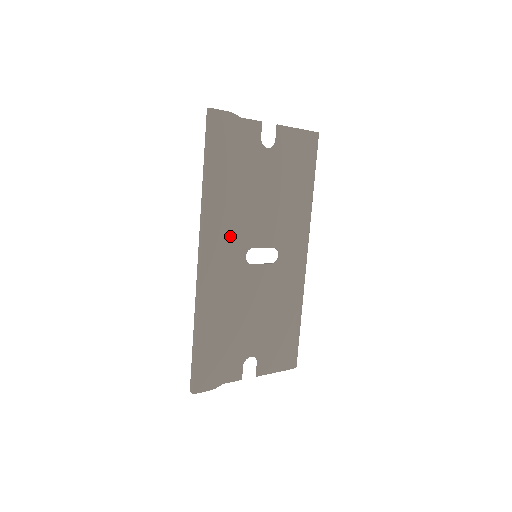
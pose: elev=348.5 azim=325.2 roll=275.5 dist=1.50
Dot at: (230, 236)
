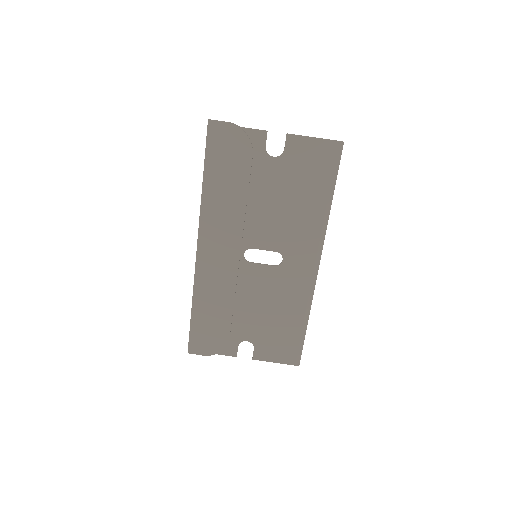
Dot at: (226, 235)
